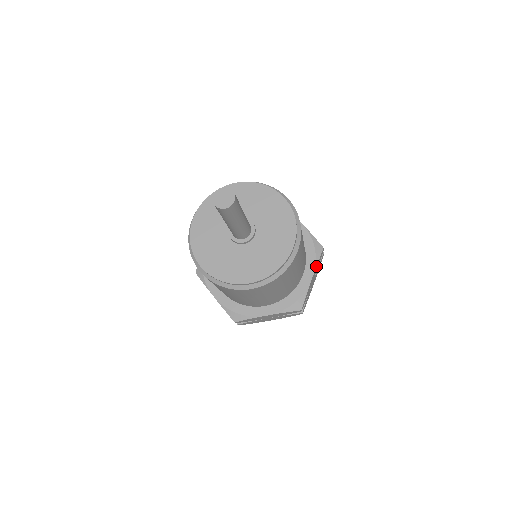
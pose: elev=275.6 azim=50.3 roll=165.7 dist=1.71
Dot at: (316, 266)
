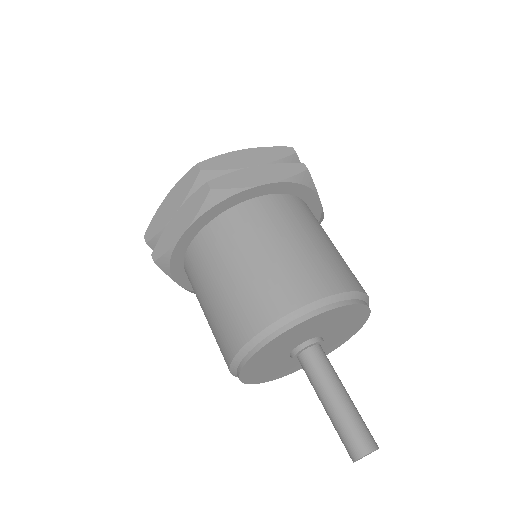
Dot at: (317, 192)
